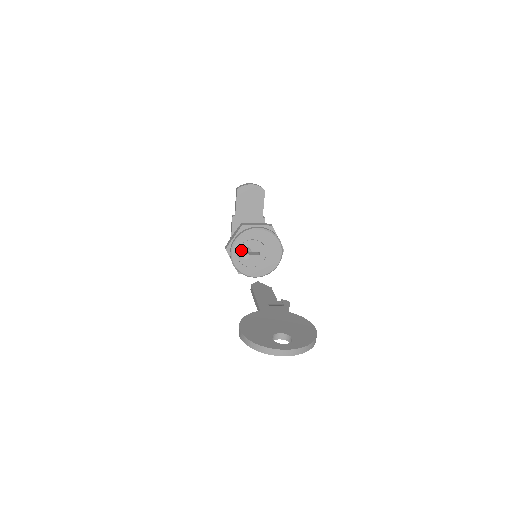
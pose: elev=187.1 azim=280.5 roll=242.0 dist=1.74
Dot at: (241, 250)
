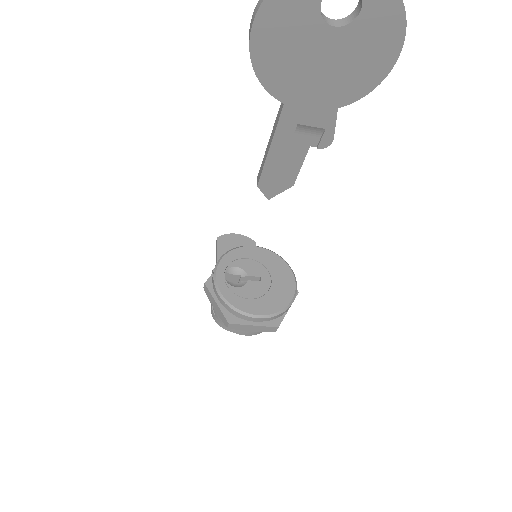
Dot at: occluded
